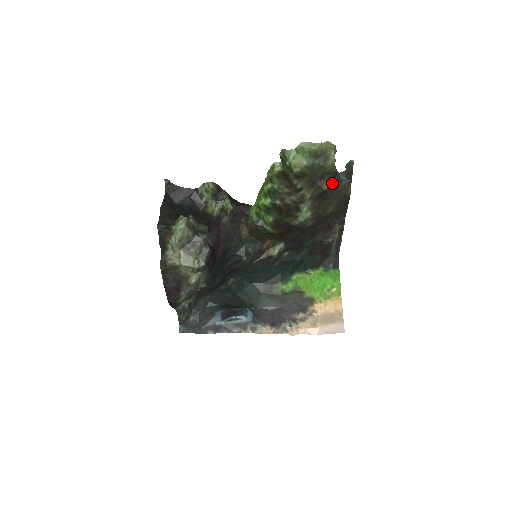
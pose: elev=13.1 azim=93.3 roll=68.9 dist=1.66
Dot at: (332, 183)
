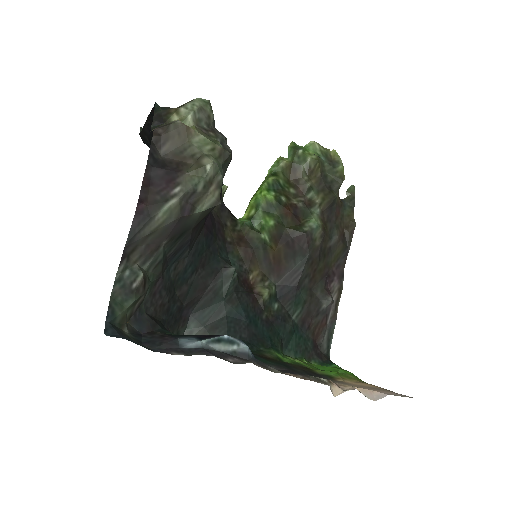
Dot at: (339, 199)
